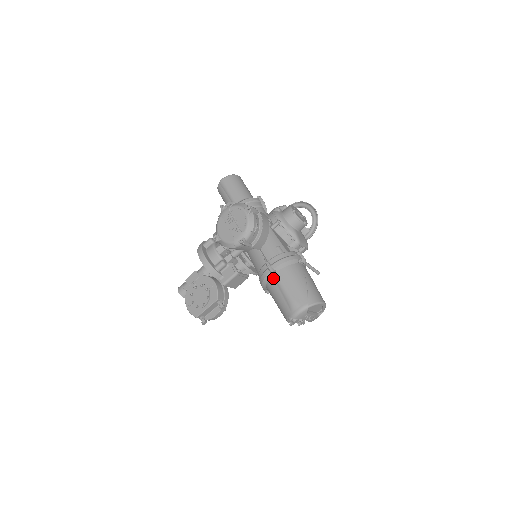
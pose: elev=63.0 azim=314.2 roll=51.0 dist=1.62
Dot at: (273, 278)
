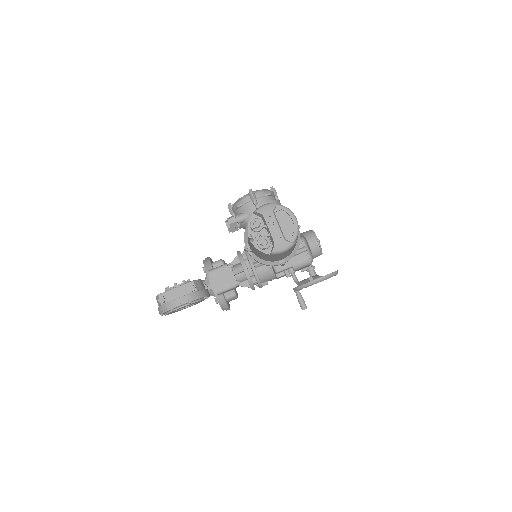
Dot at: occluded
